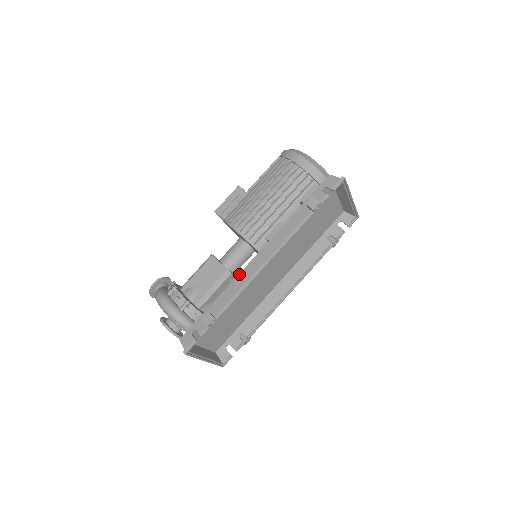
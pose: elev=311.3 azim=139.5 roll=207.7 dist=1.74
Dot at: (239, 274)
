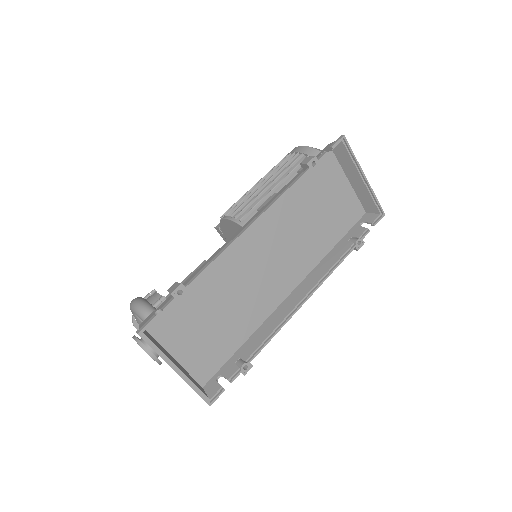
Dot at: (222, 246)
